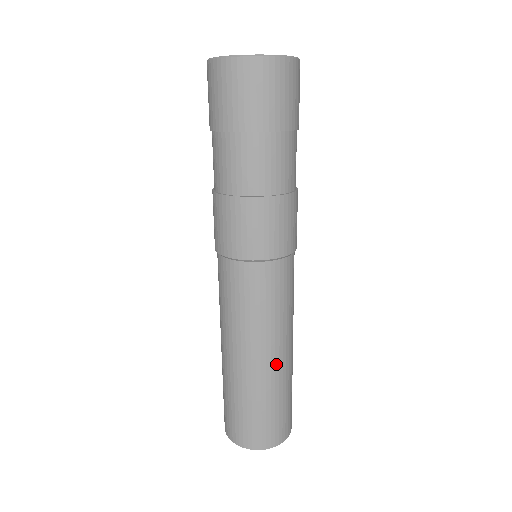
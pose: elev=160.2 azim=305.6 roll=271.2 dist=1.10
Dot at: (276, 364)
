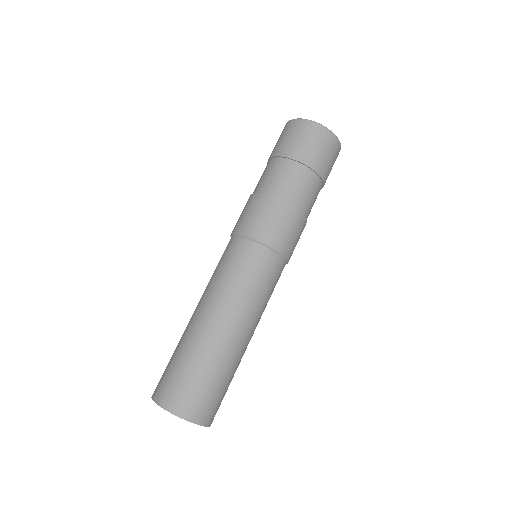
Dot at: occluded
